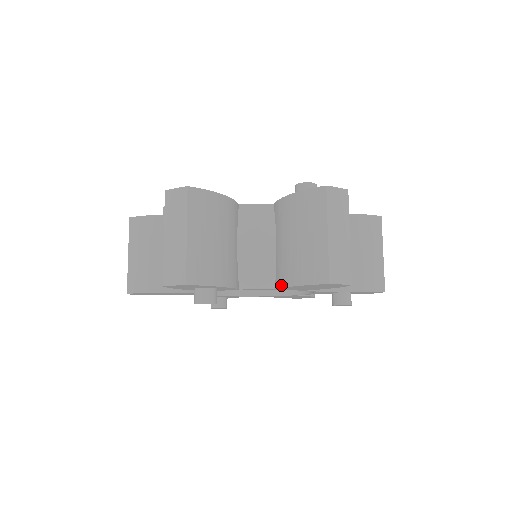
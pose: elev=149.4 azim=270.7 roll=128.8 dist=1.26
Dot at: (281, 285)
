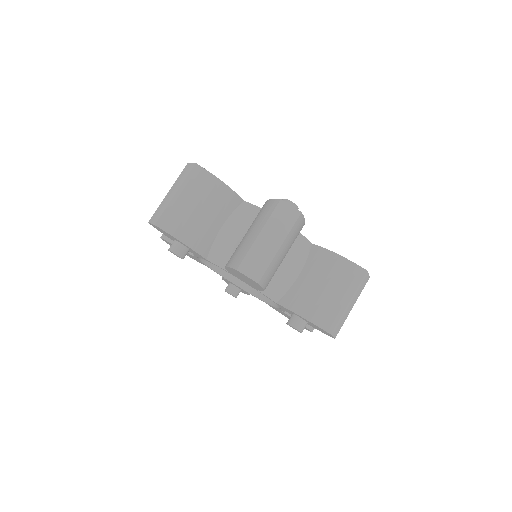
Dot at: occluded
